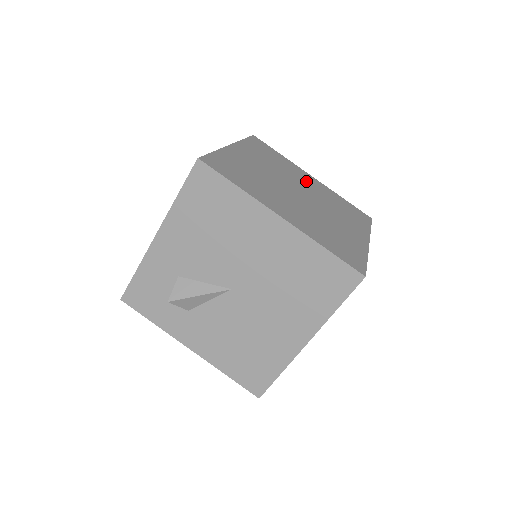
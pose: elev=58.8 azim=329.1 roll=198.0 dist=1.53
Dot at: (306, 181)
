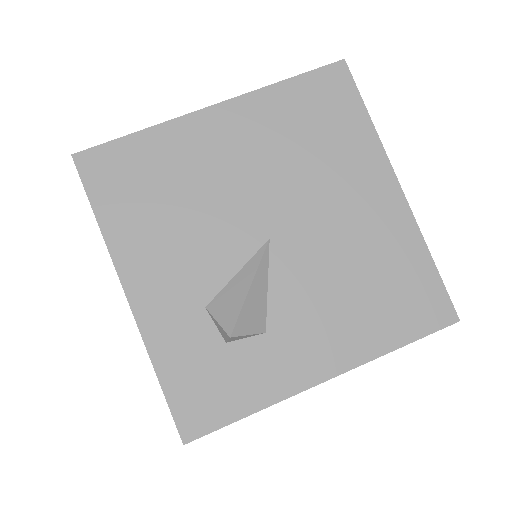
Dot at: occluded
